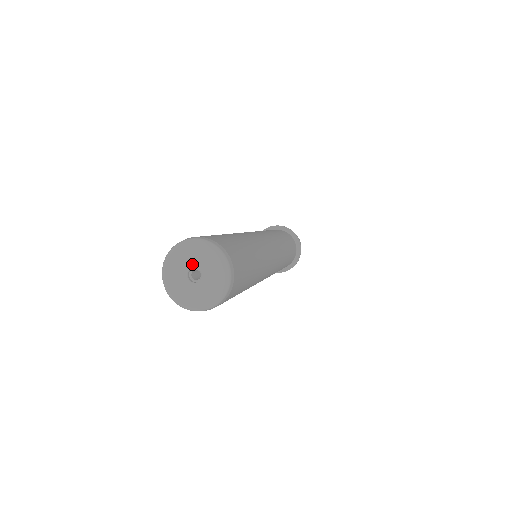
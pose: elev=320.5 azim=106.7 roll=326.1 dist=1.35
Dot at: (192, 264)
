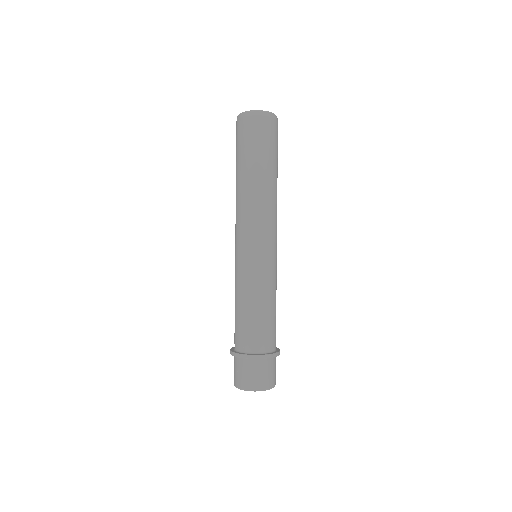
Dot at: occluded
